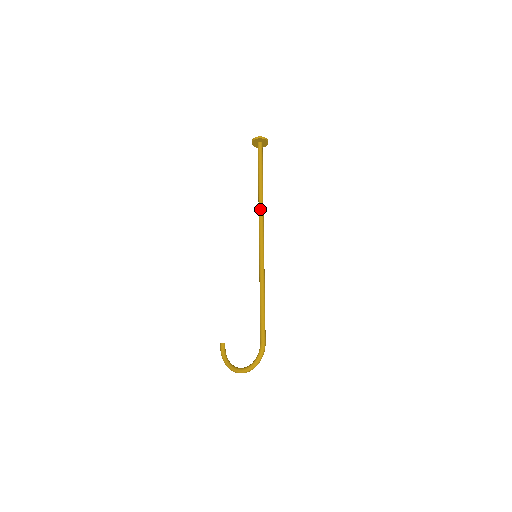
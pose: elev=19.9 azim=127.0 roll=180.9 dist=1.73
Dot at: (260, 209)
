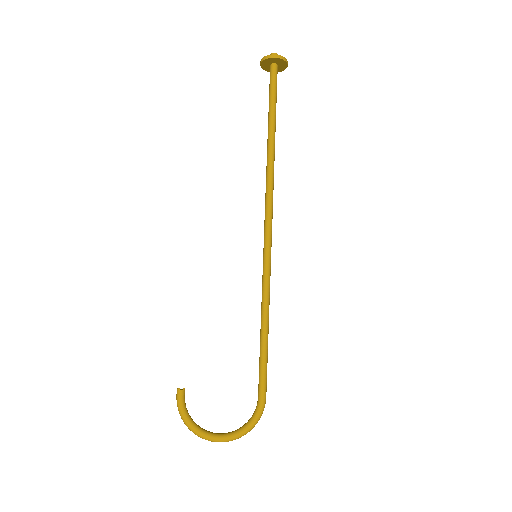
Dot at: (271, 181)
